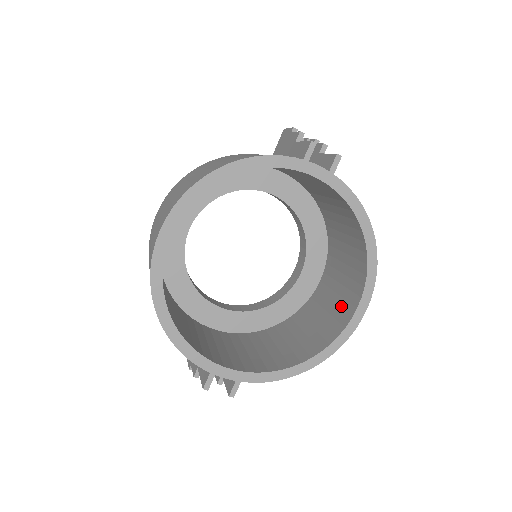
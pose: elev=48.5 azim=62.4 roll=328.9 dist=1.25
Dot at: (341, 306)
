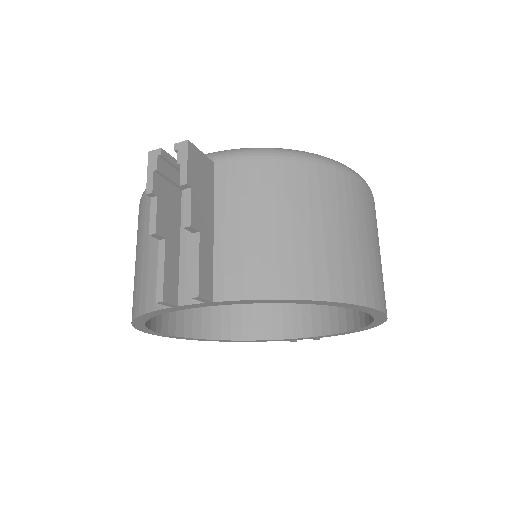
Dot at: occluded
